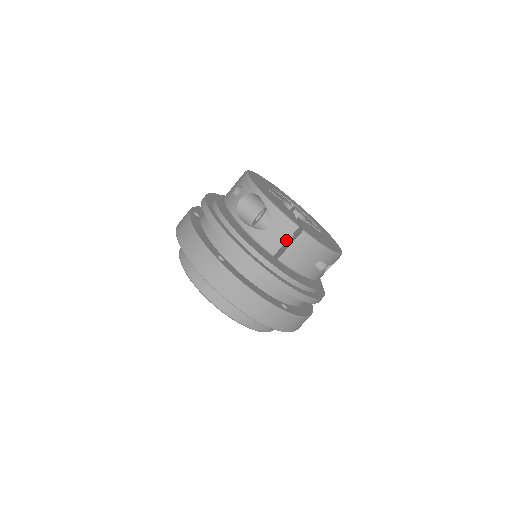
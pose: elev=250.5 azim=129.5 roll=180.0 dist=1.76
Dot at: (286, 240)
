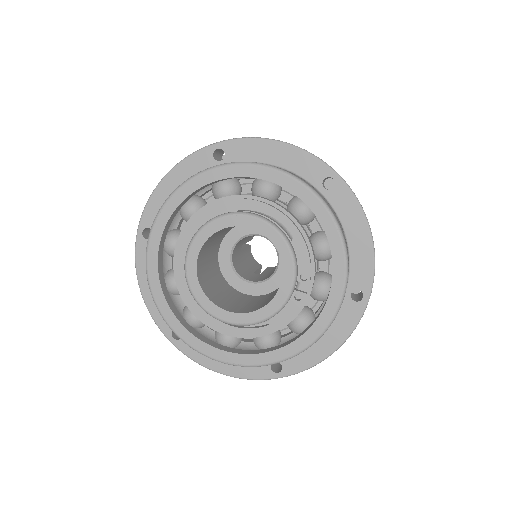
Dot at: occluded
